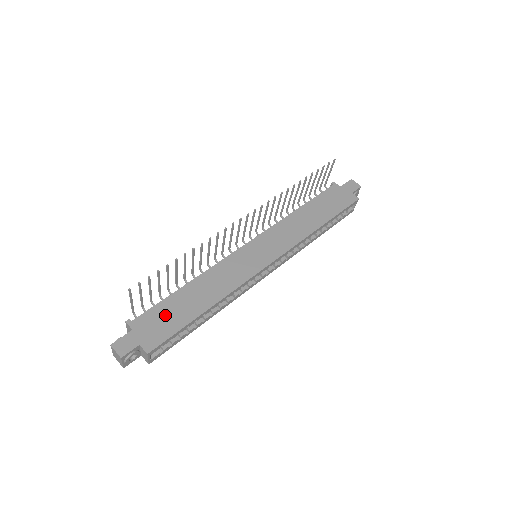
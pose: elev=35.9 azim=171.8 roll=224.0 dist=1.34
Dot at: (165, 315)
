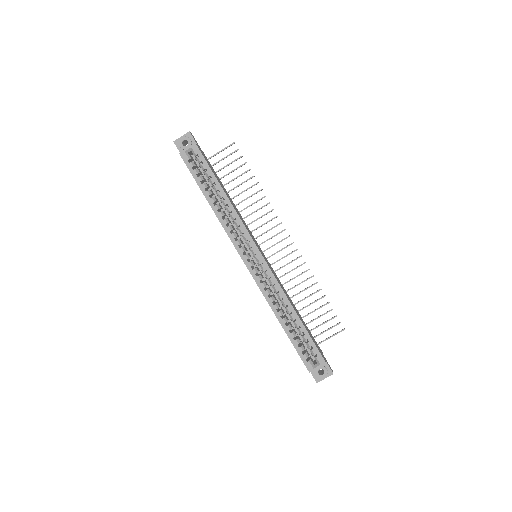
Dot at: (213, 170)
